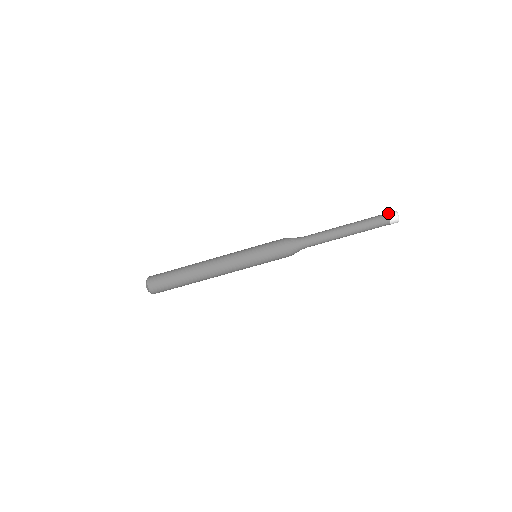
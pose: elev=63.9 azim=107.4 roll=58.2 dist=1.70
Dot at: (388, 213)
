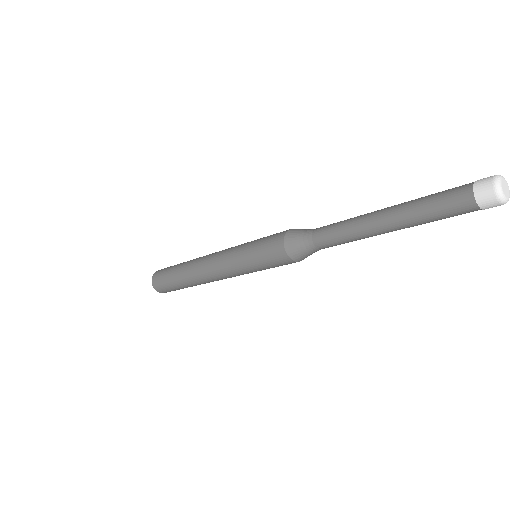
Dot at: occluded
